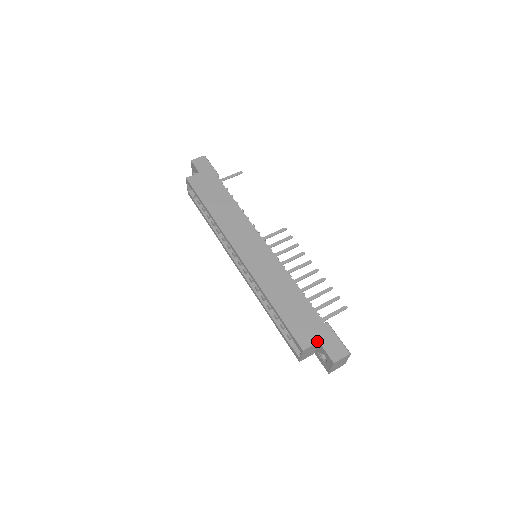
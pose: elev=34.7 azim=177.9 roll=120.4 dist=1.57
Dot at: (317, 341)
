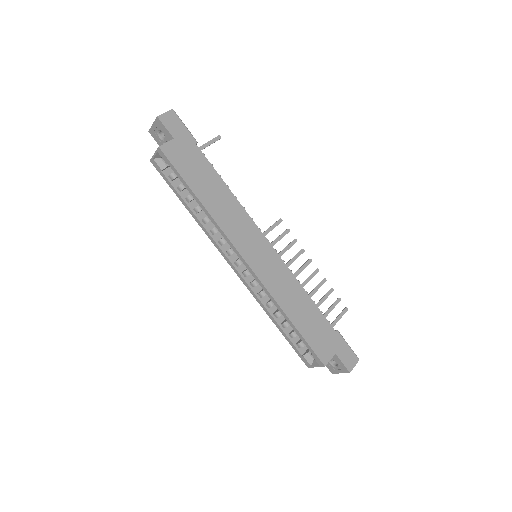
Dot at: (334, 353)
